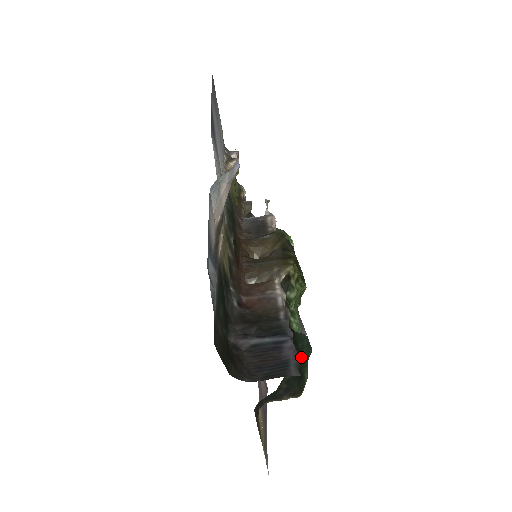
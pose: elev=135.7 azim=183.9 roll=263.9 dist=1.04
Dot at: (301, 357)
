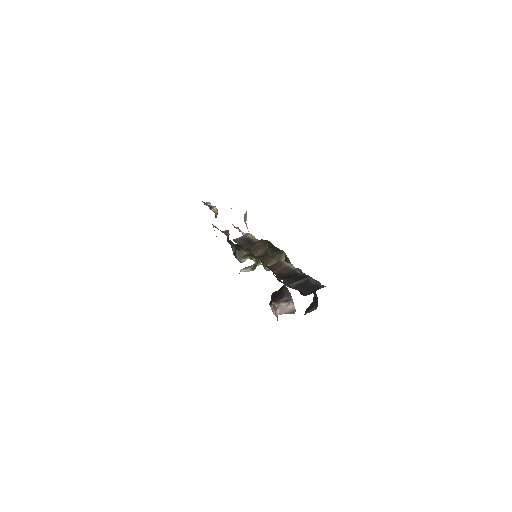
Dot at: occluded
